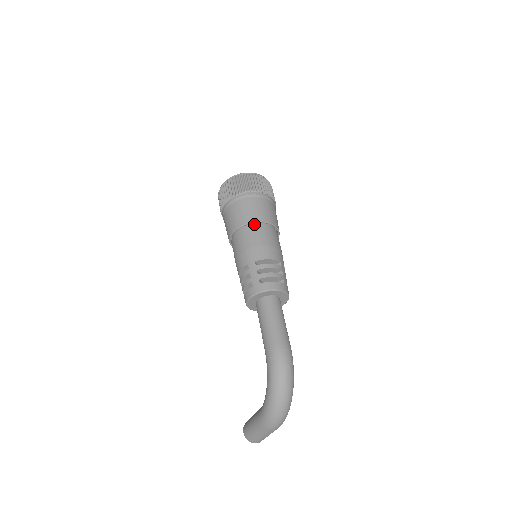
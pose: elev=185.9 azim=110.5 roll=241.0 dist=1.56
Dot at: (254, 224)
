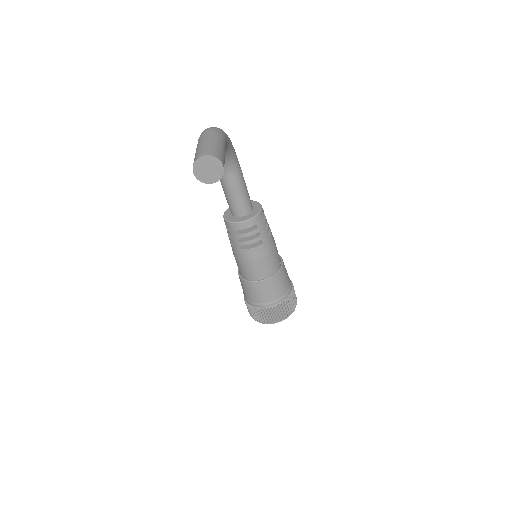
Dot at: occluded
